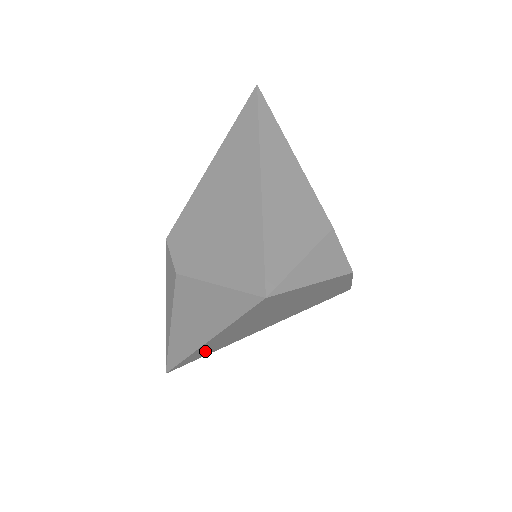
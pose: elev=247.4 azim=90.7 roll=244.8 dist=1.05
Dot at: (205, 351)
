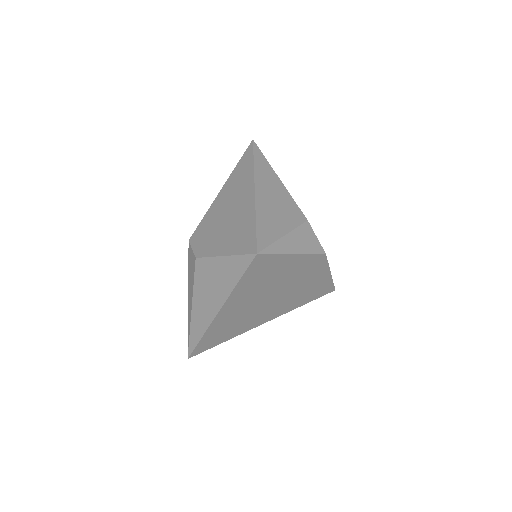
Dot at: (219, 333)
